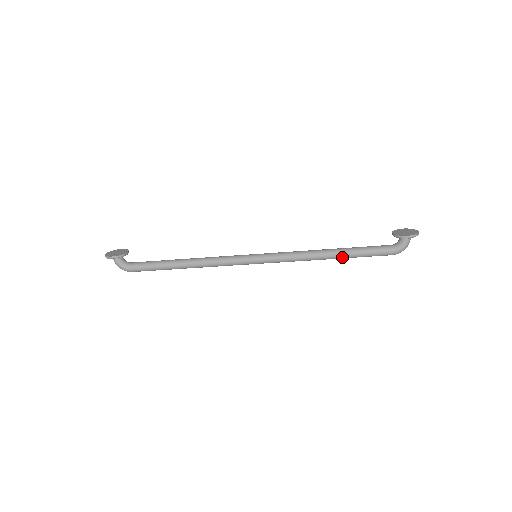
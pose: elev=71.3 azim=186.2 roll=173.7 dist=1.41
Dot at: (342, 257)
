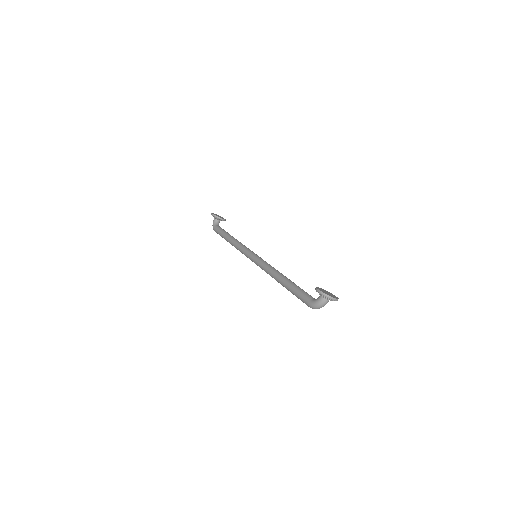
Dot at: (285, 285)
